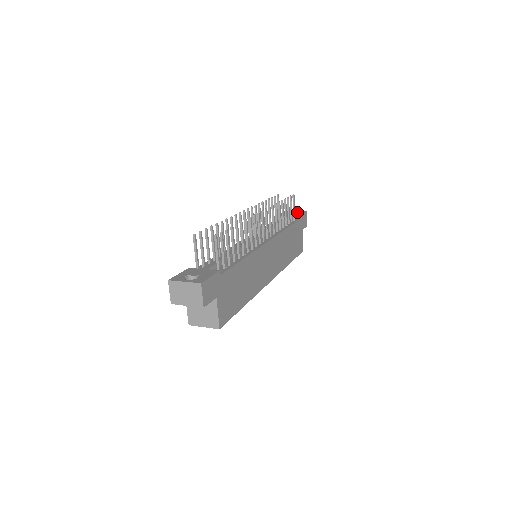
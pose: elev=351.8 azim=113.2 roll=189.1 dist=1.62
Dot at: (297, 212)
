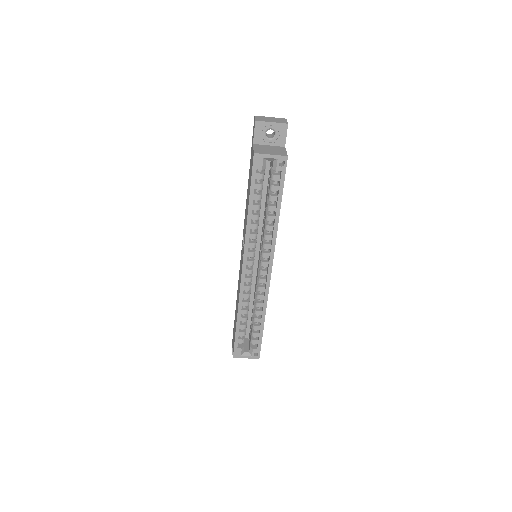
Dot at: occluded
